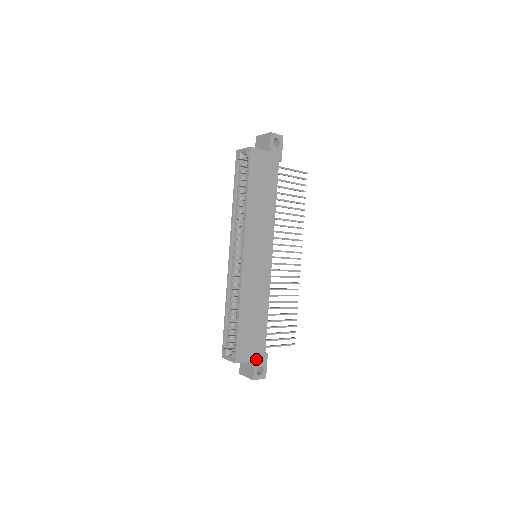
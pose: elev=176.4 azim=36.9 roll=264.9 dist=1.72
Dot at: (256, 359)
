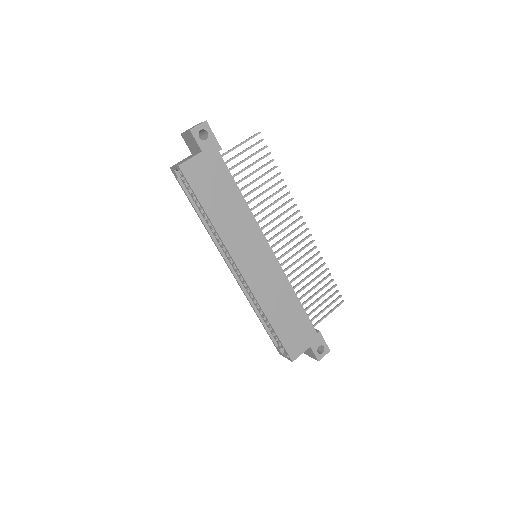
Dot at: (311, 344)
